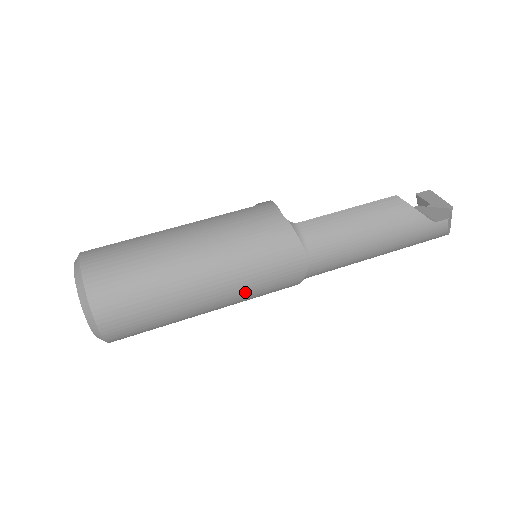
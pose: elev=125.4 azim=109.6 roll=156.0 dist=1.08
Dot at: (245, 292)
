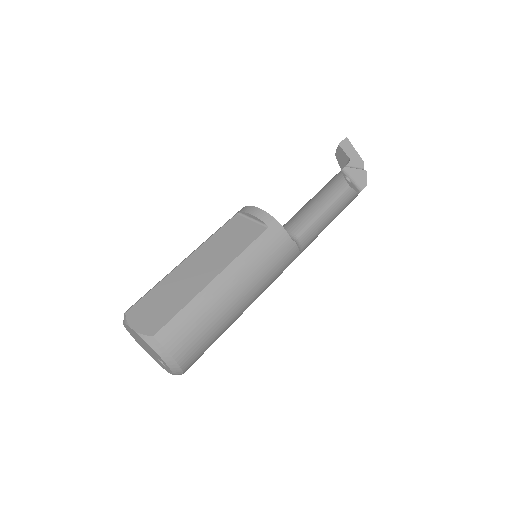
Dot at: occluded
